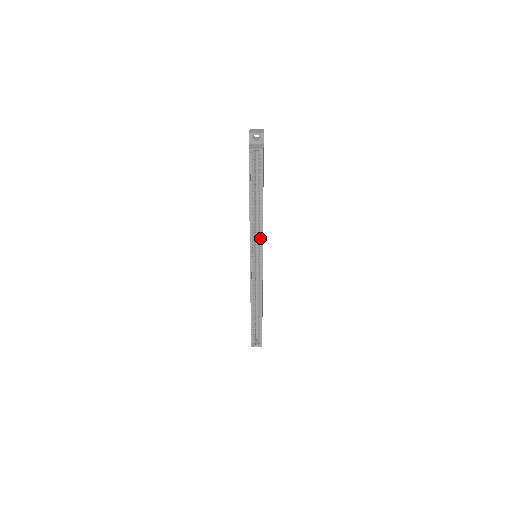
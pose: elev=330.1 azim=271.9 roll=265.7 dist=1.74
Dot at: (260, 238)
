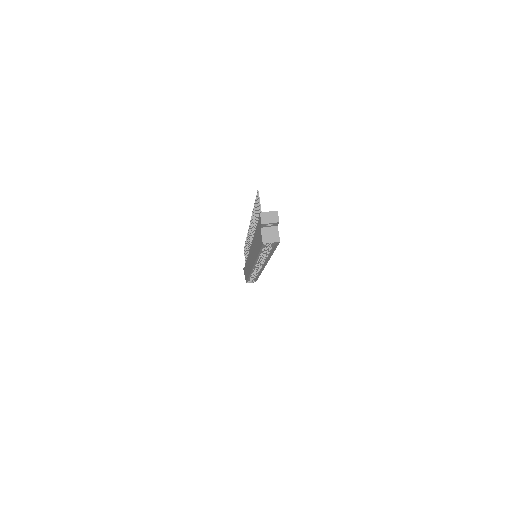
Dot at: (265, 261)
